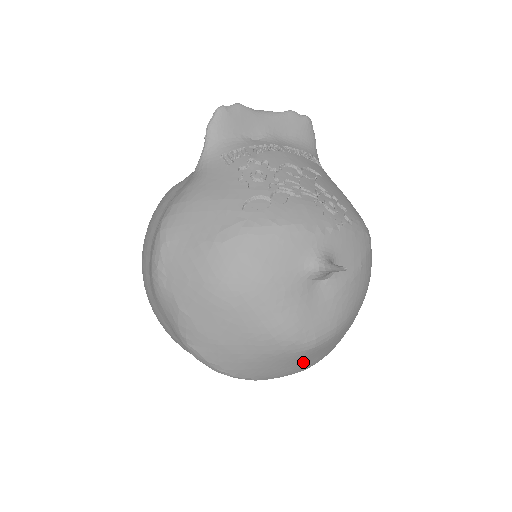
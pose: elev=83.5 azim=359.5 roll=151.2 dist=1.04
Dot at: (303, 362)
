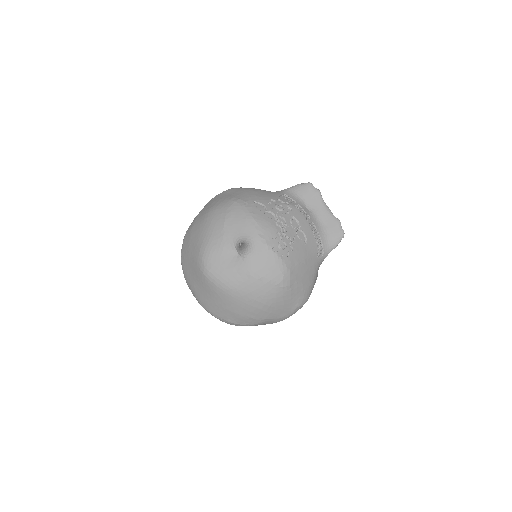
Dot at: (201, 288)
